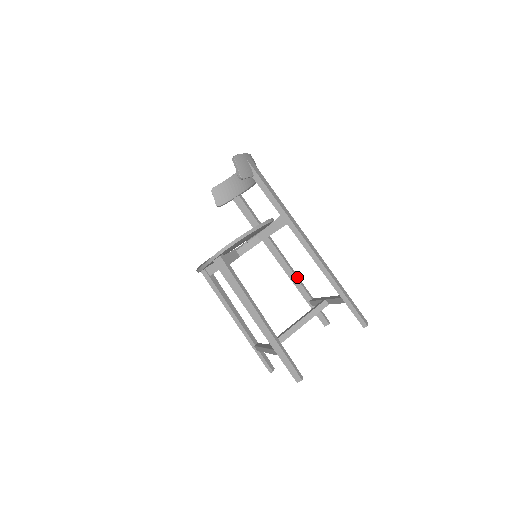
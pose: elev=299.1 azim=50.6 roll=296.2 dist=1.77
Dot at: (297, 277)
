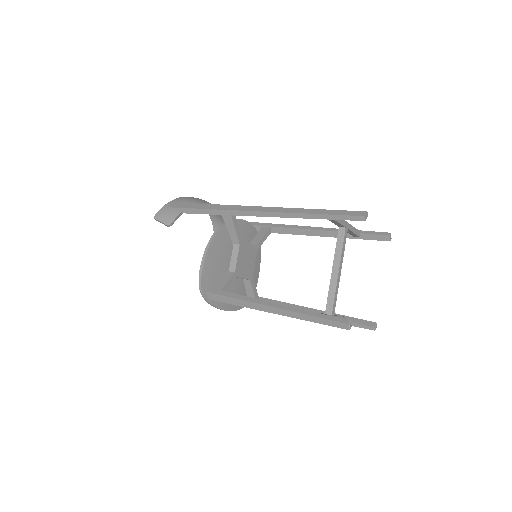
Dot at: (323, 229)
